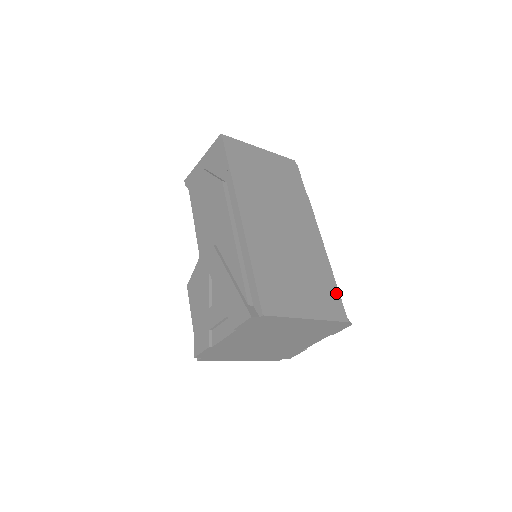
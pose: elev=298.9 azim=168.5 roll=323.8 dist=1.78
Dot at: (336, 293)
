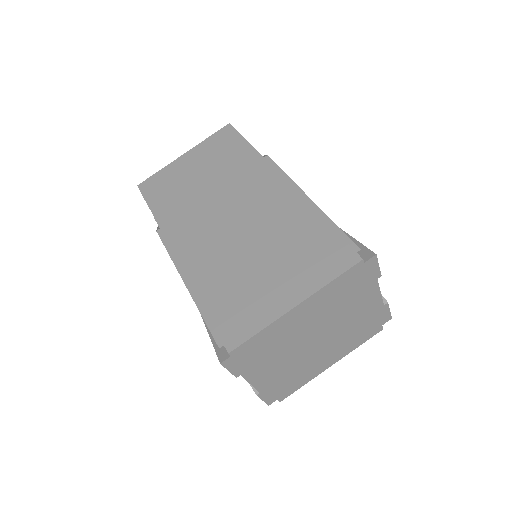
Dot at: (330, 235)
